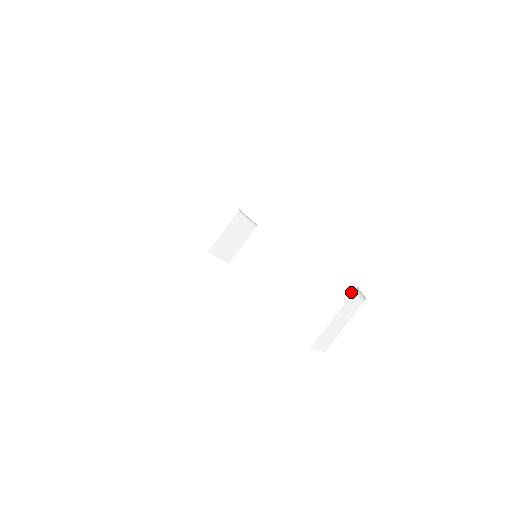
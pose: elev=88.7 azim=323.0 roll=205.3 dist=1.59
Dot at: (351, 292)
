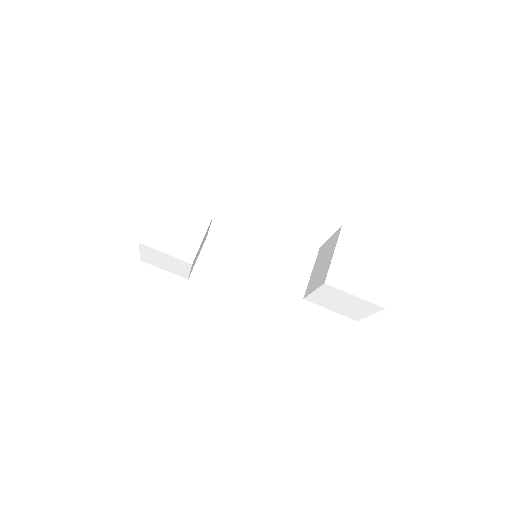
Dot at: (397, 256)
